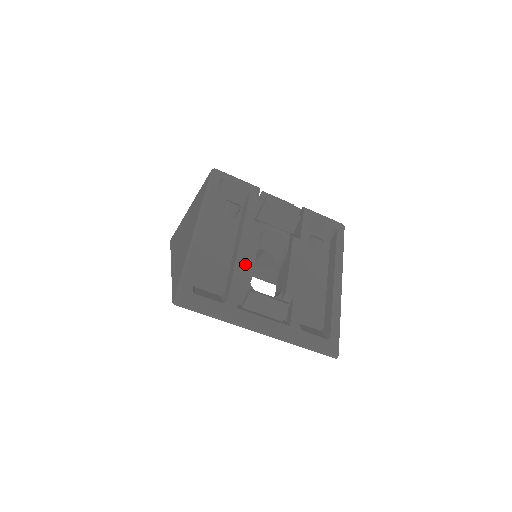
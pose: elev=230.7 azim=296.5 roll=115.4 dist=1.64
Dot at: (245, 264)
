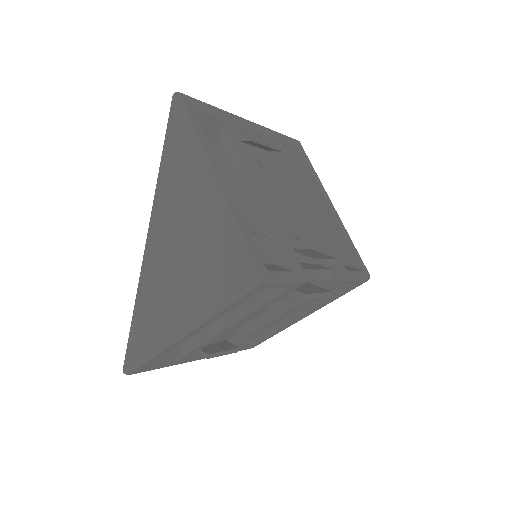
Dot at: (219, 338)
